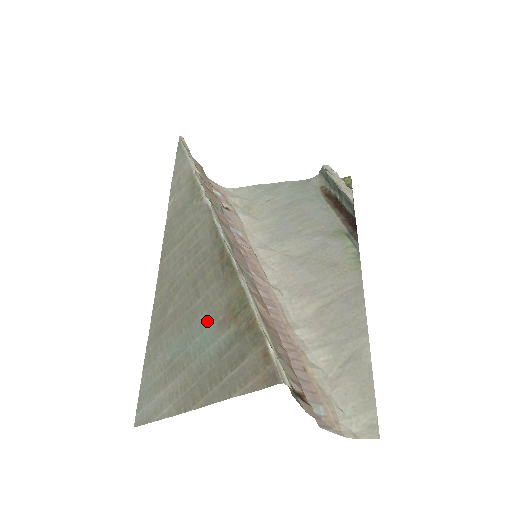
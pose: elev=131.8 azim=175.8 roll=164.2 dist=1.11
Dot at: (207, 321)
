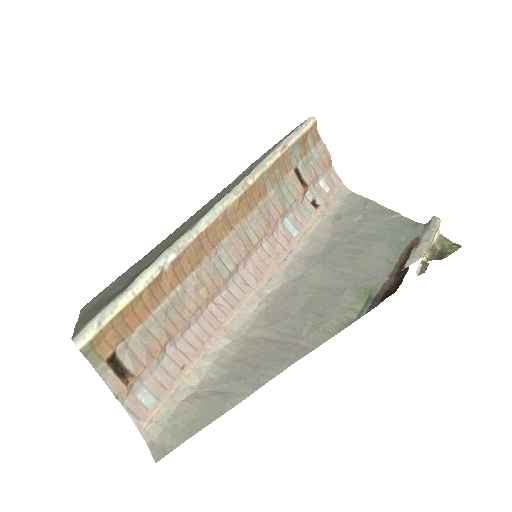
Dot at: (135, 271)
